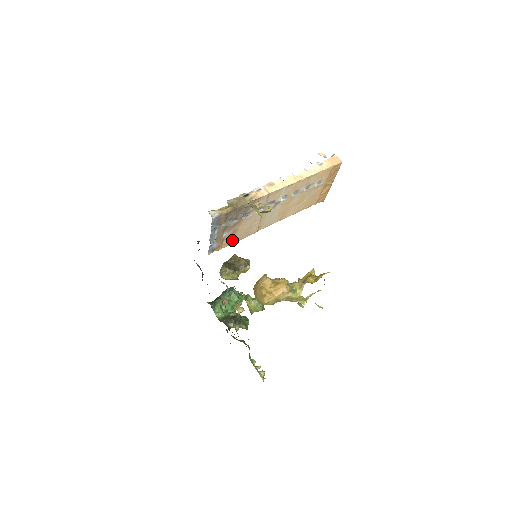
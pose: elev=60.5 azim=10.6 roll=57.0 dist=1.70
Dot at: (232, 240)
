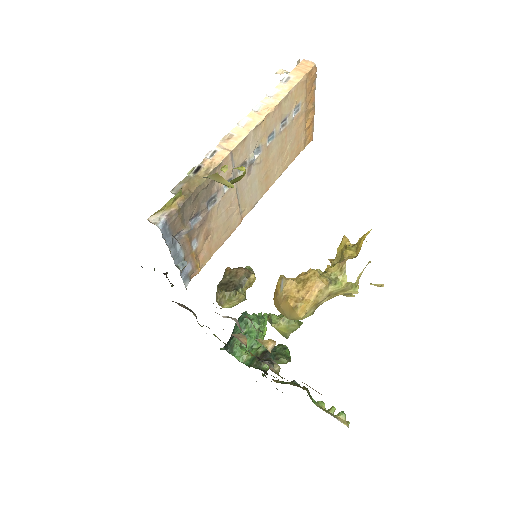
Dot at: (211, 249)
